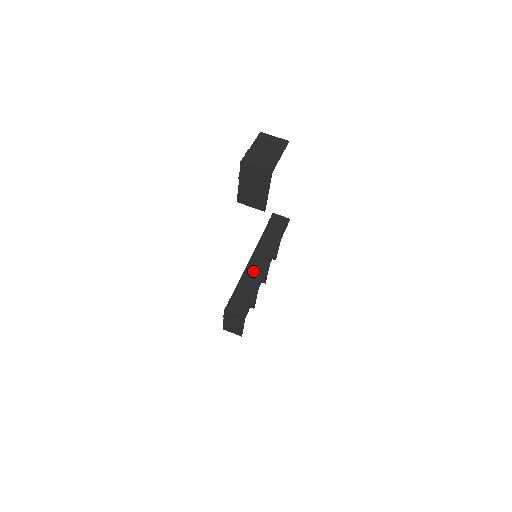
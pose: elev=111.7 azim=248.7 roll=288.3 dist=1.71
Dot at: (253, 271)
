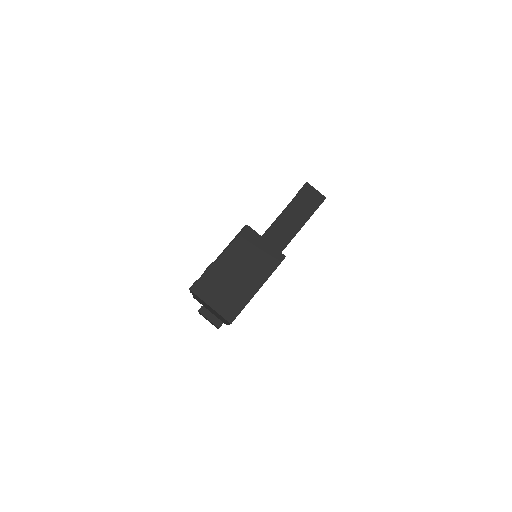
Dot at: occluded
